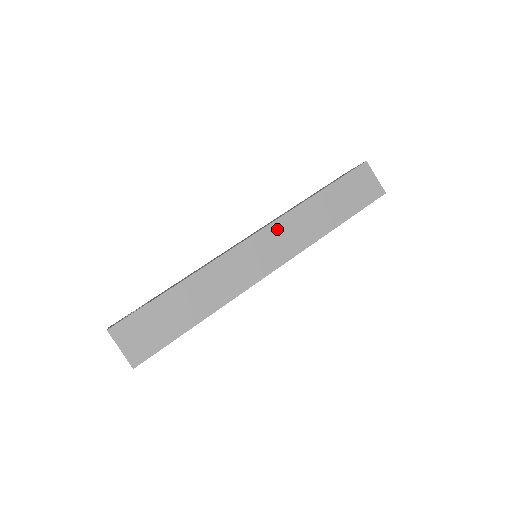
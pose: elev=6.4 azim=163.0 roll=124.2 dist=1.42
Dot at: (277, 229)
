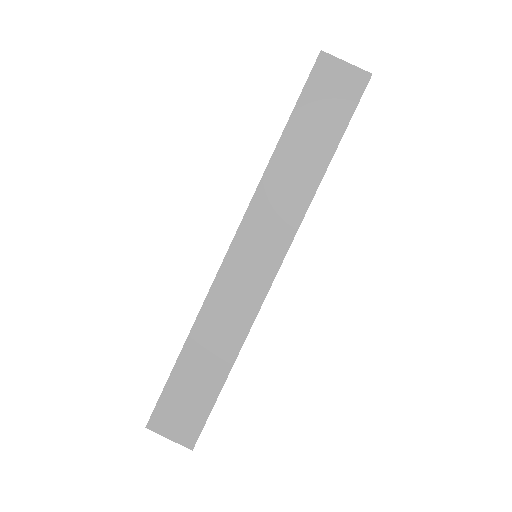
Dot at: (255, 219)
